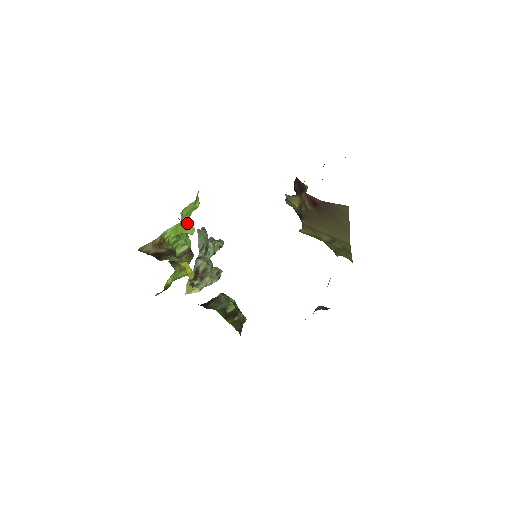
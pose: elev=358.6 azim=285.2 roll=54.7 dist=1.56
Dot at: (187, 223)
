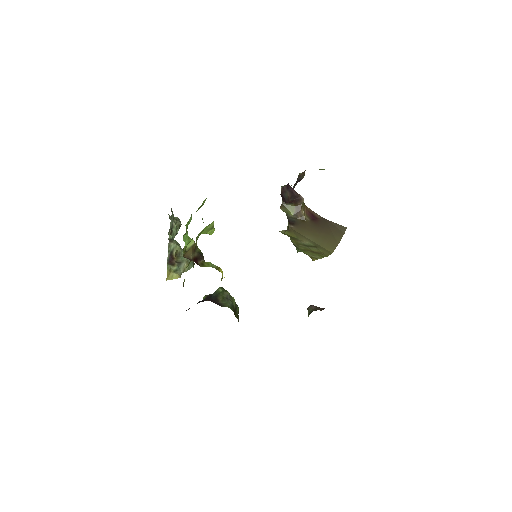
Dot at: (211, 225)
